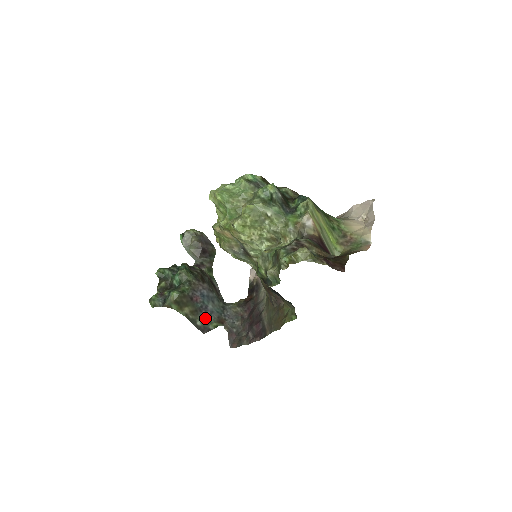
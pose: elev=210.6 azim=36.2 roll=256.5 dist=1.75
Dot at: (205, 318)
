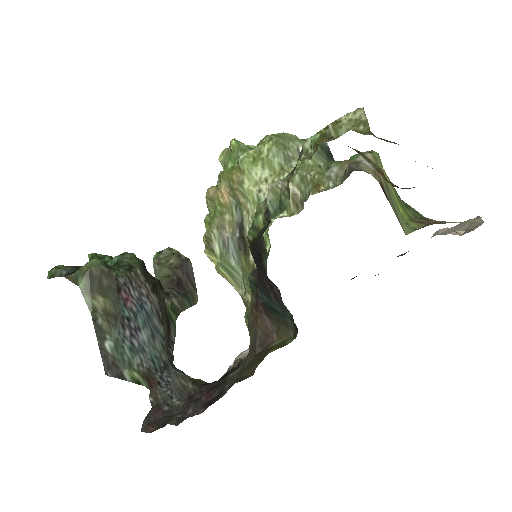
Dot at: (124, 346)
